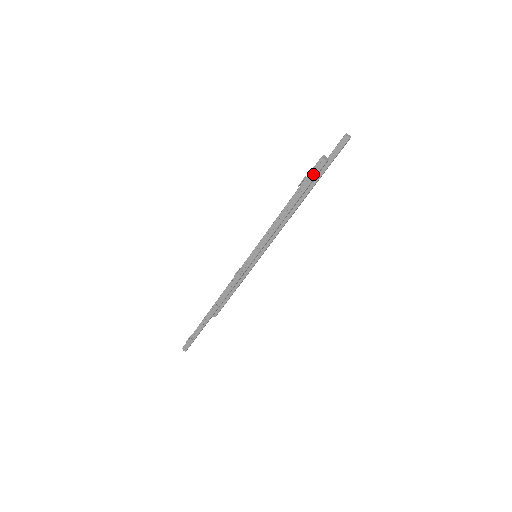
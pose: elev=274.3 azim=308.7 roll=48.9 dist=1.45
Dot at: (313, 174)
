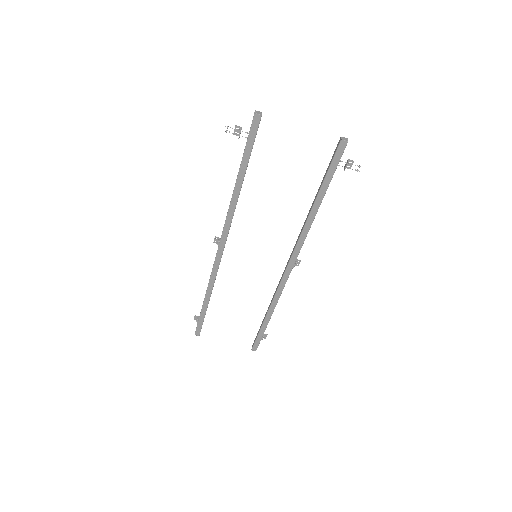
Dot at: (251, 130)
